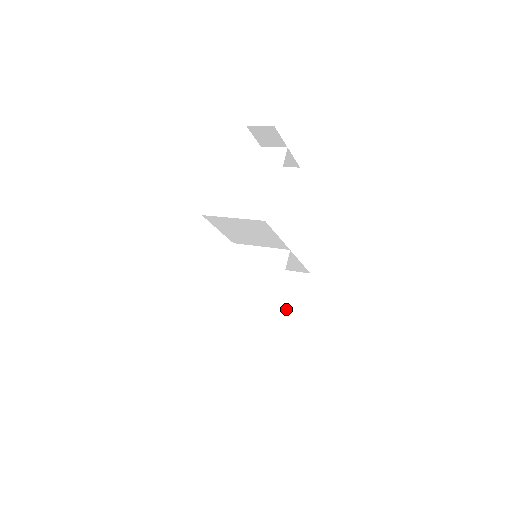
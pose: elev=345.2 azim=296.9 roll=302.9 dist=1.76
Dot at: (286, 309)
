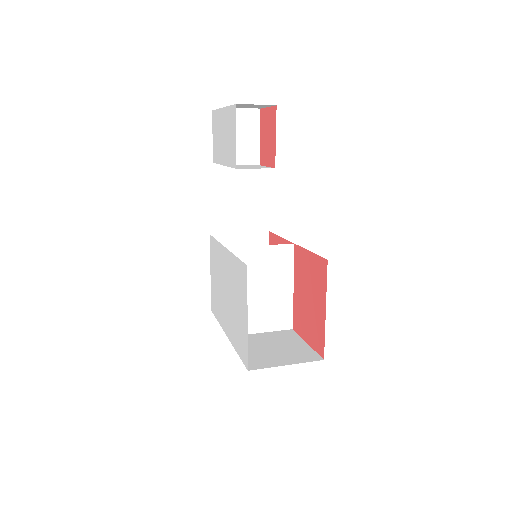
Dot at: occluded
